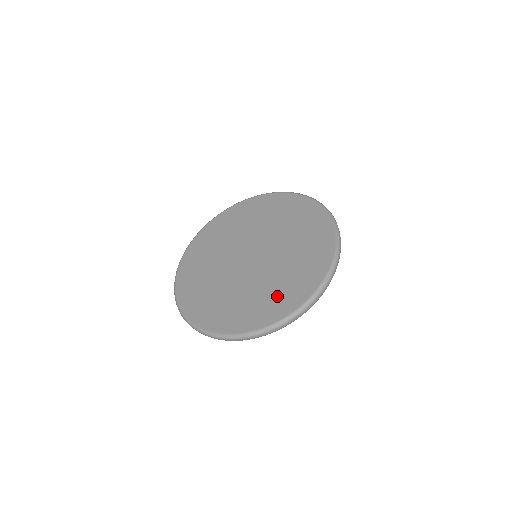
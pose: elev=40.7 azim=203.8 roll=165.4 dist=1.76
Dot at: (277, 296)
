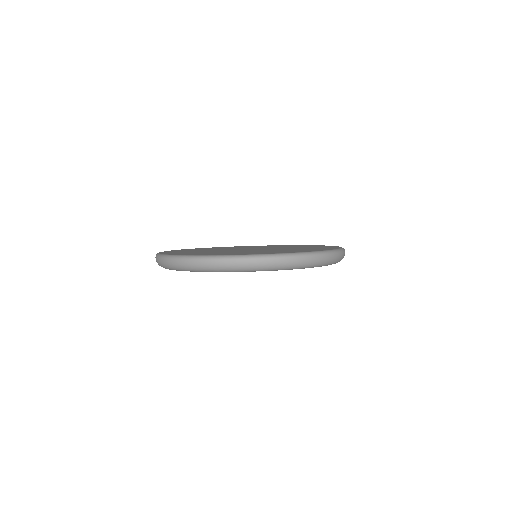
Dot at: (217, 253)
